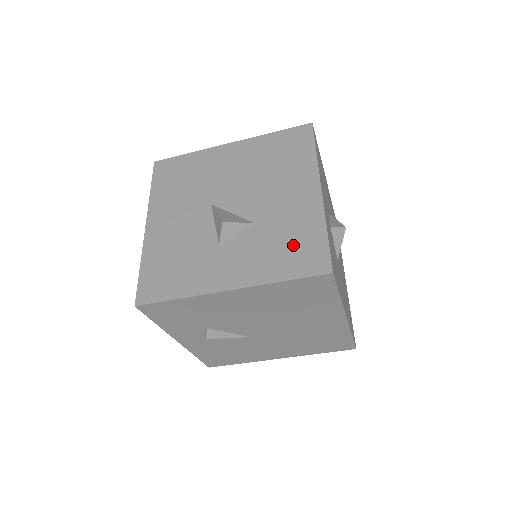
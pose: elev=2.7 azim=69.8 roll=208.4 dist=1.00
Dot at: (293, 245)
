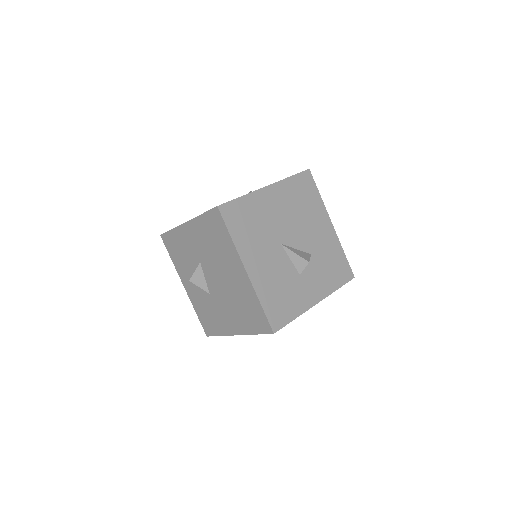
Dot at: (334, 265)
